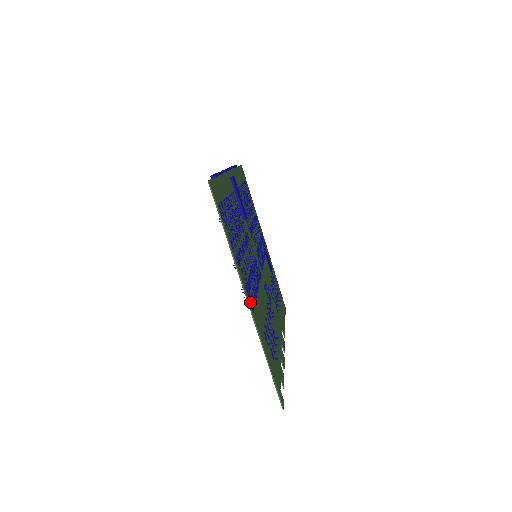
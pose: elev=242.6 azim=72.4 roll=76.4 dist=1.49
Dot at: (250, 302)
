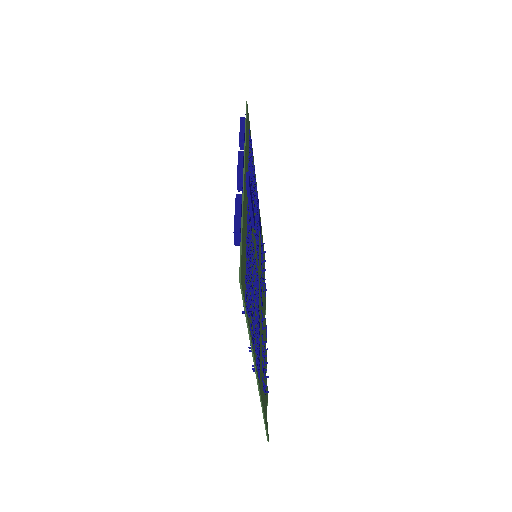
Dot at: (258, 374)
